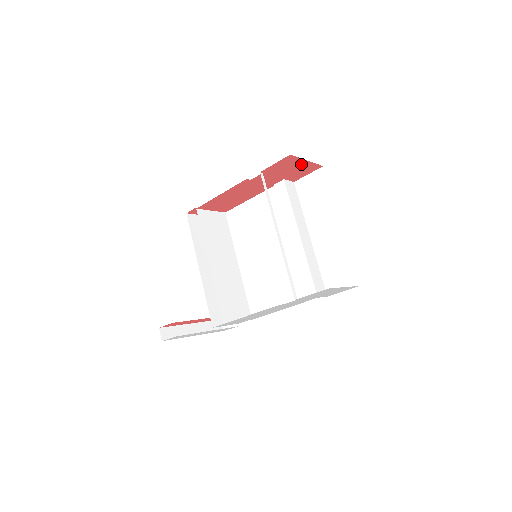
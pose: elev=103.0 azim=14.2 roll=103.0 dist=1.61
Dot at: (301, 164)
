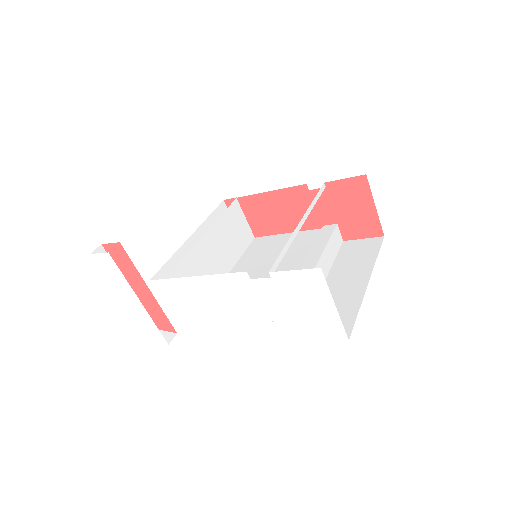
Dot at: (366, 208)
